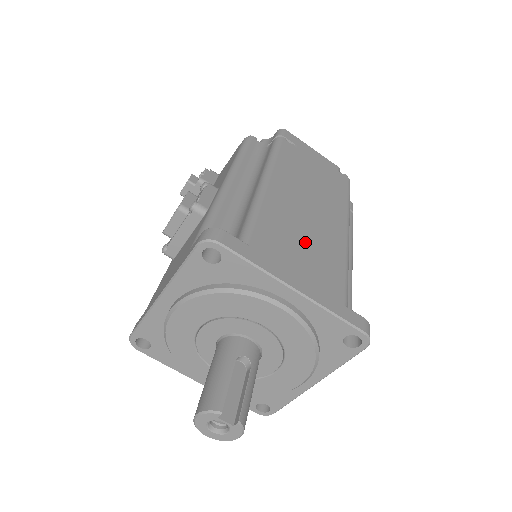
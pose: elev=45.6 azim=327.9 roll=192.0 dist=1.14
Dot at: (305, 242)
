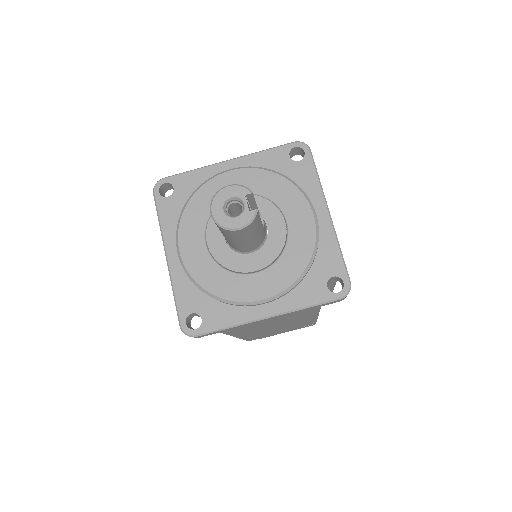
Dot at: occluded
